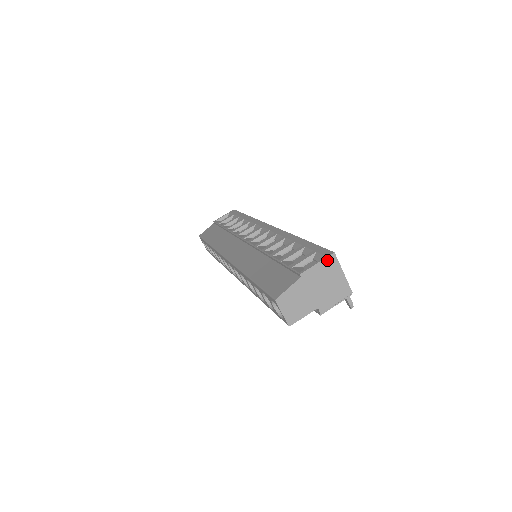
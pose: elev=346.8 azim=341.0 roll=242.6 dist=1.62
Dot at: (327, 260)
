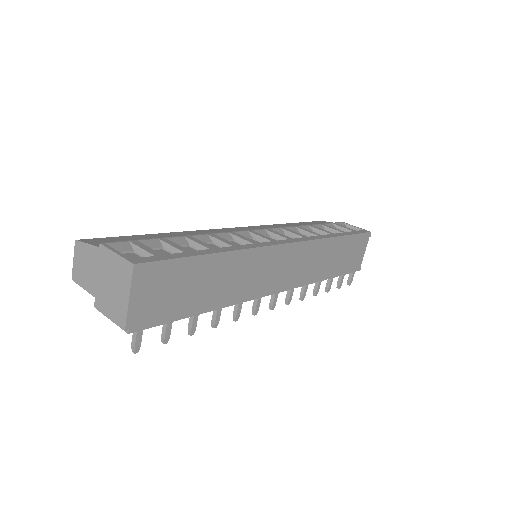
Dot at: (125, 262)
